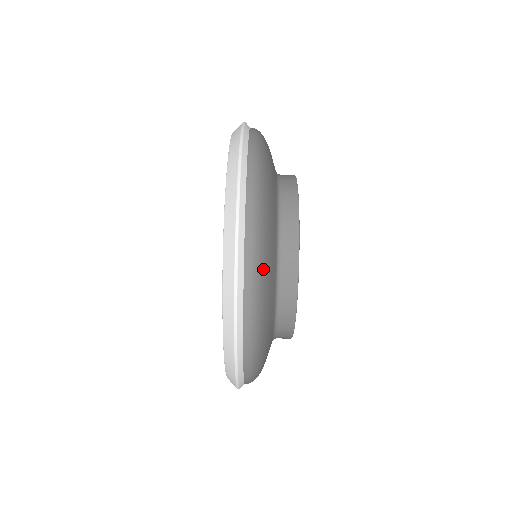
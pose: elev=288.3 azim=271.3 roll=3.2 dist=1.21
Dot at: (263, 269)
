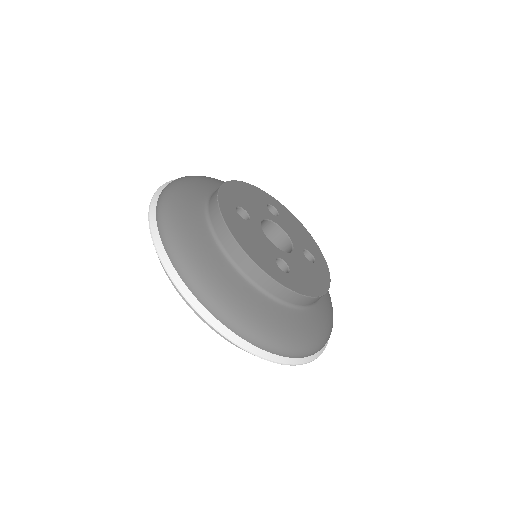
Dot at: (238, 311)
